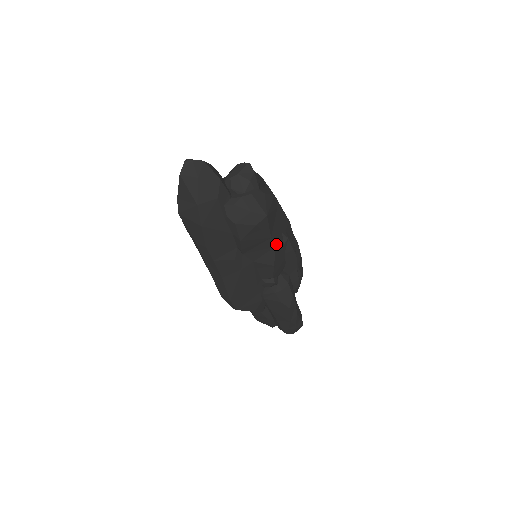
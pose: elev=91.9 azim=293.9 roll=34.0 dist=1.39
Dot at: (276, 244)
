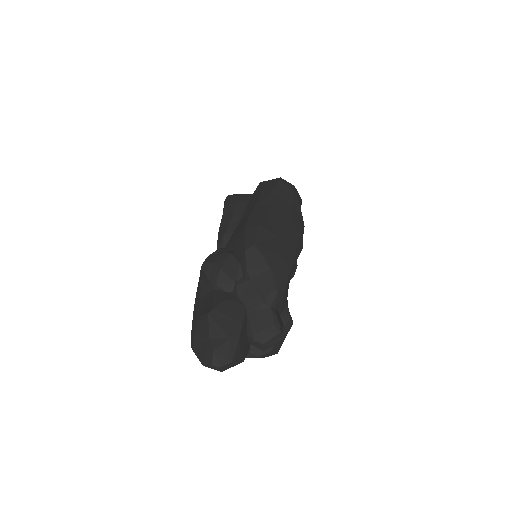
Dot at: occluded
